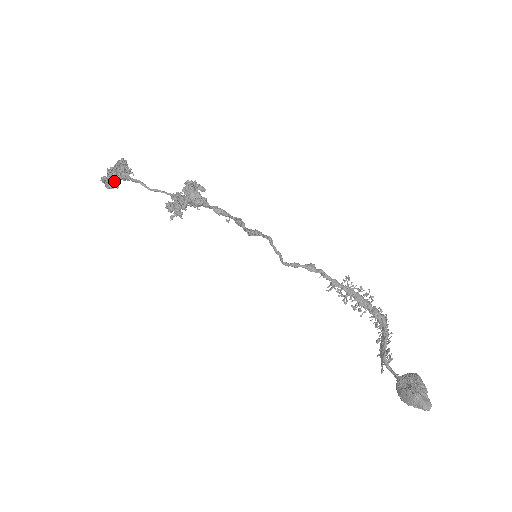
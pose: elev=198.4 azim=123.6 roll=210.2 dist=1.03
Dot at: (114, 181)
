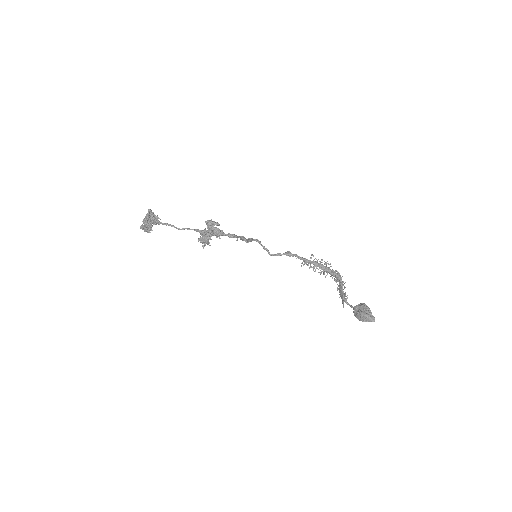
Dot at: (150, 227)
